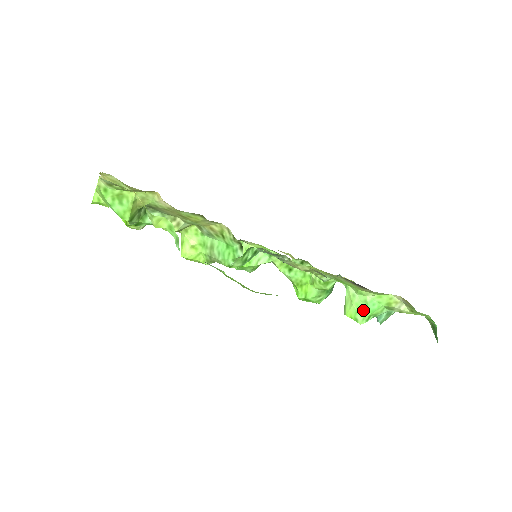
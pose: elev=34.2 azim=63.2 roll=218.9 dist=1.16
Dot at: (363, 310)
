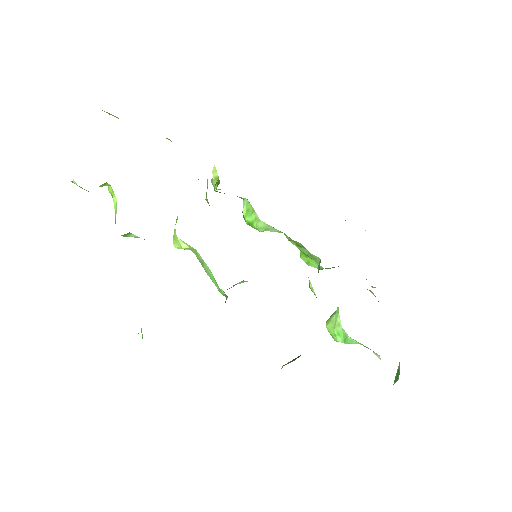
Dot at: (341, 338)
